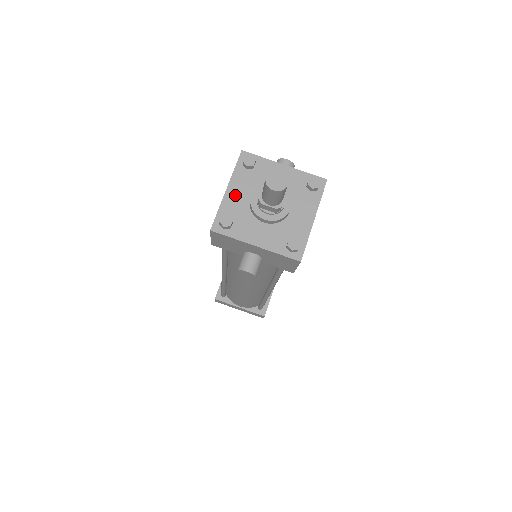
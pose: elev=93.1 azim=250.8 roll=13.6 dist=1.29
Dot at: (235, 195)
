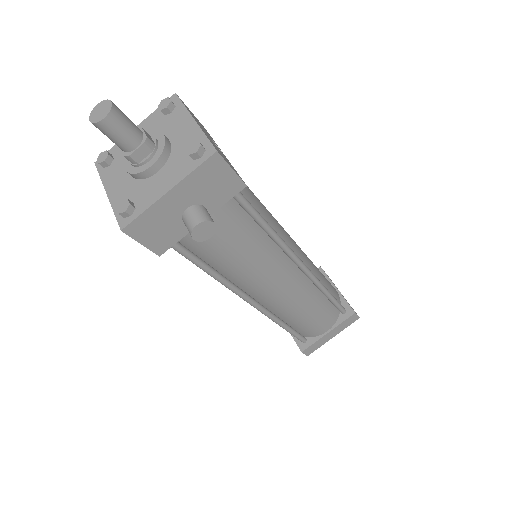
Dot at: (117, 188)
